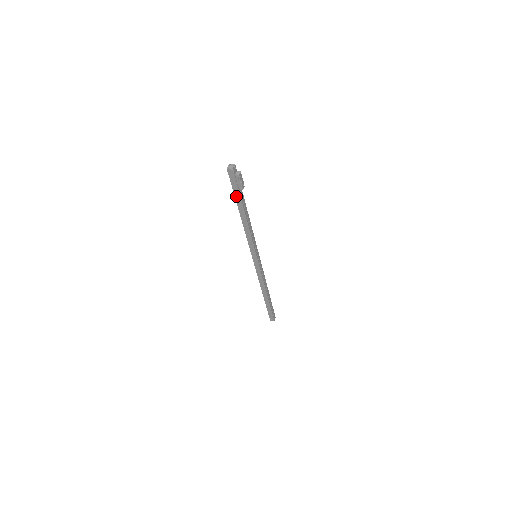
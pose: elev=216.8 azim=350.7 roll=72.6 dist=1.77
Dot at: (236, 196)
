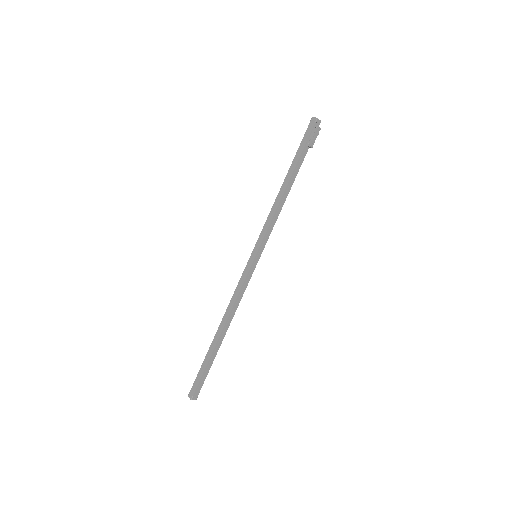
Dot at: (298, 153)
